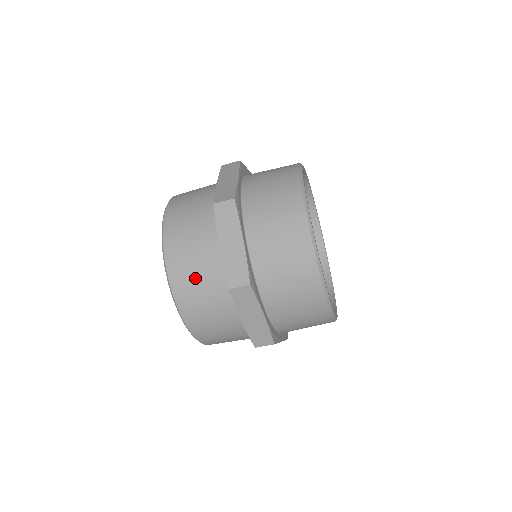
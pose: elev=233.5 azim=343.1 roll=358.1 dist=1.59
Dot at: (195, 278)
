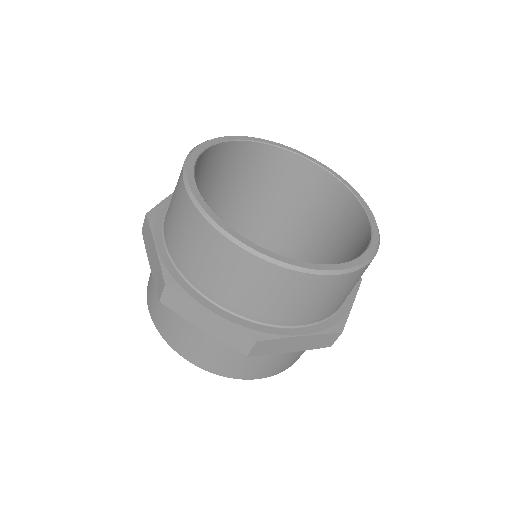
Dot at: (161, 309)
